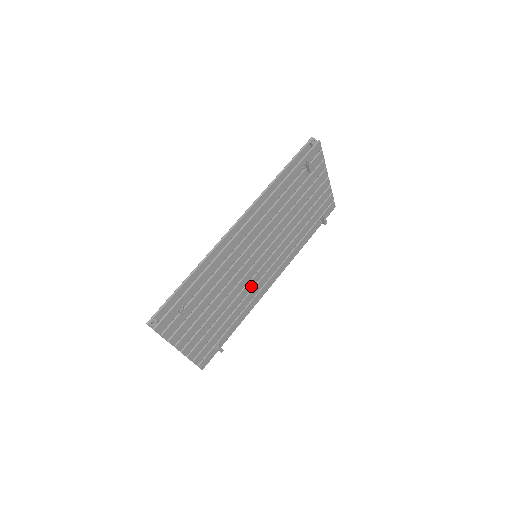
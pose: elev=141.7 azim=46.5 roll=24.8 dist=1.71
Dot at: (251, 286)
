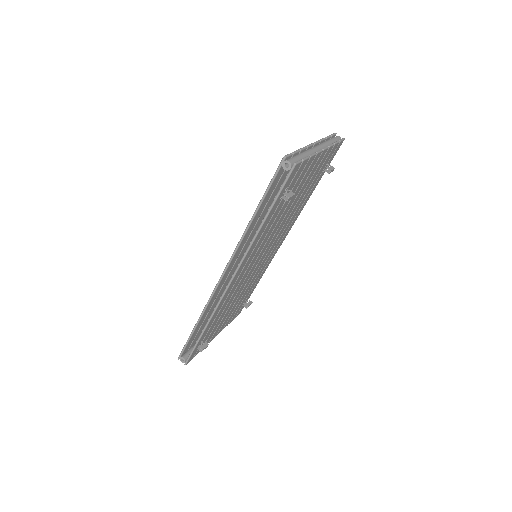
Dot at: (260, 268)
